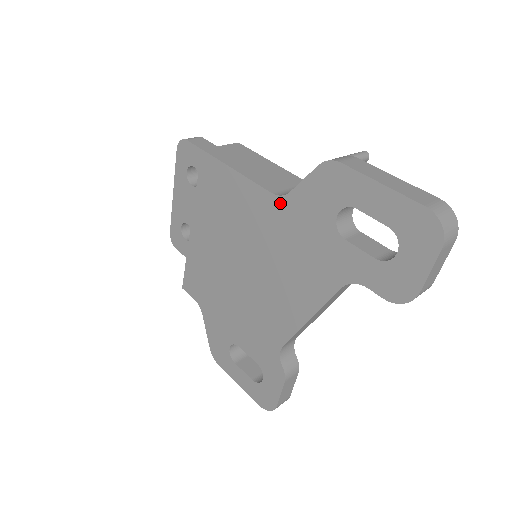
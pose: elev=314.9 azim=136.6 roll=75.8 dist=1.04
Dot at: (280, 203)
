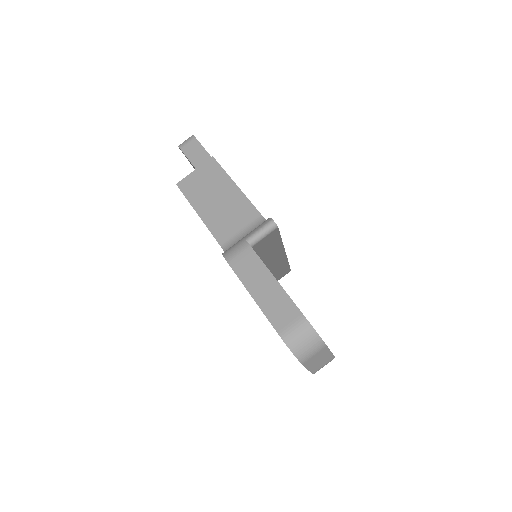
Dot at: occluded
